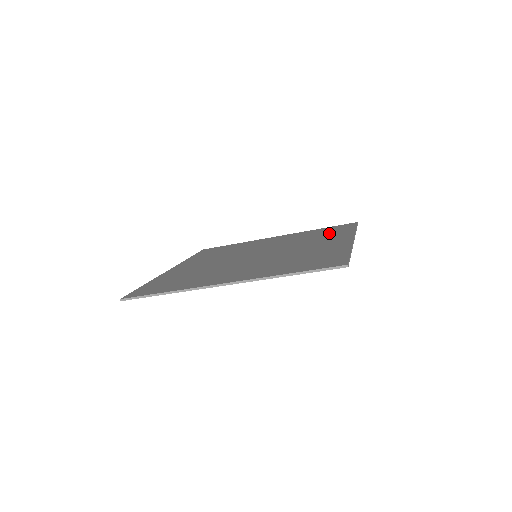
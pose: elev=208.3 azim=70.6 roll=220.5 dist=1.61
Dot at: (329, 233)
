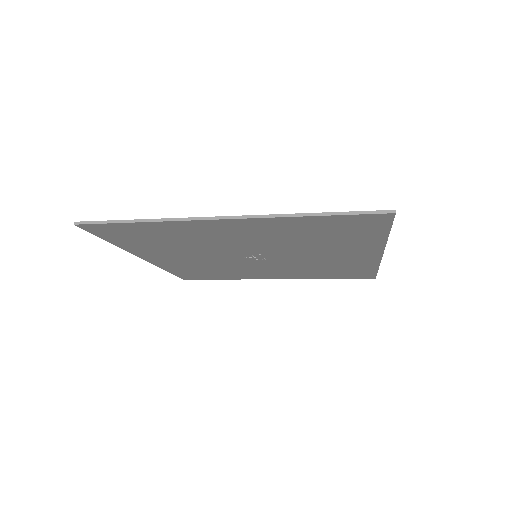
Dot at: occluded
